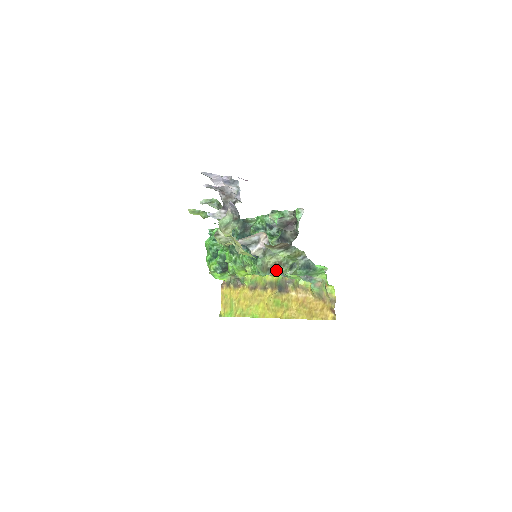
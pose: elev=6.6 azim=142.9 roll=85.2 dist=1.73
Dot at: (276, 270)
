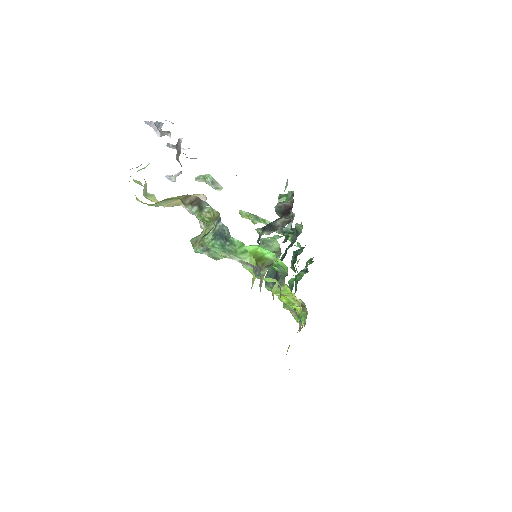
Dot at: occluded
